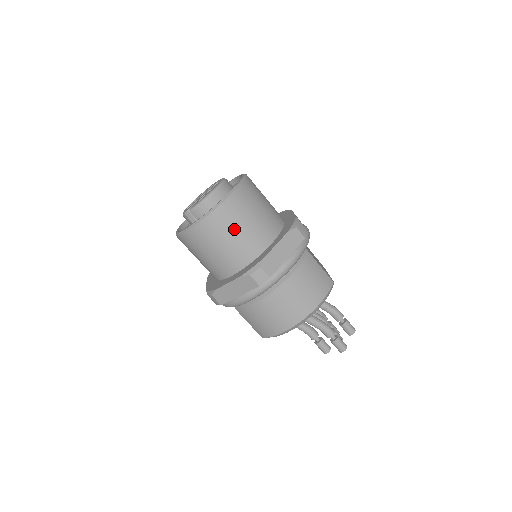
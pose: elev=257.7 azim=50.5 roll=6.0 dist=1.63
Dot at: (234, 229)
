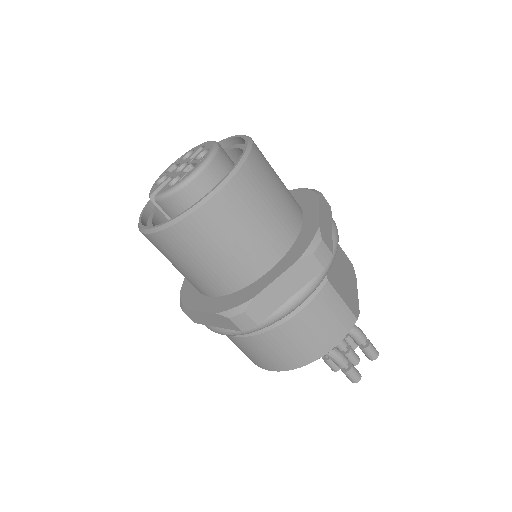
Dot at: (214, 247)
